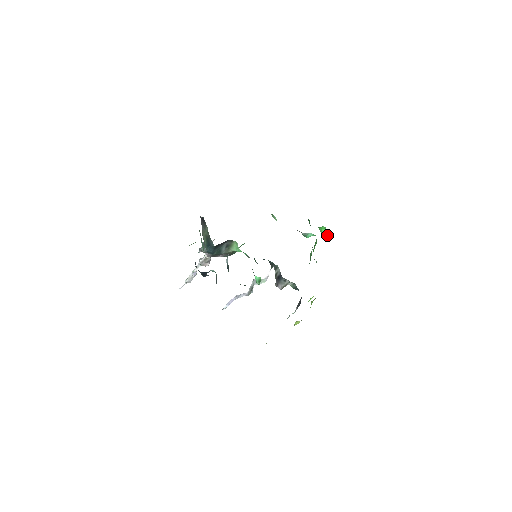
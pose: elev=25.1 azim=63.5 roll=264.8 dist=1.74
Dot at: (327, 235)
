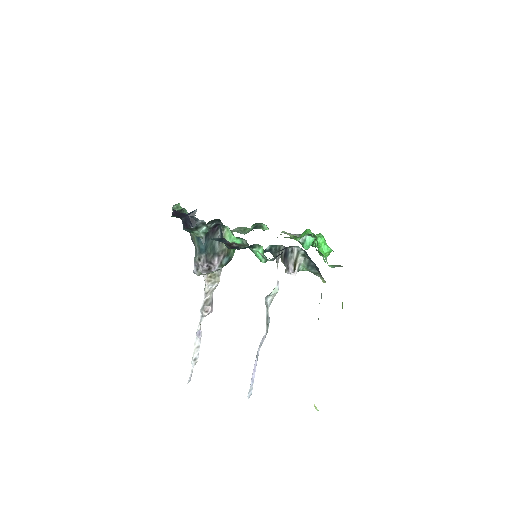
Dot at: (329, 249)
